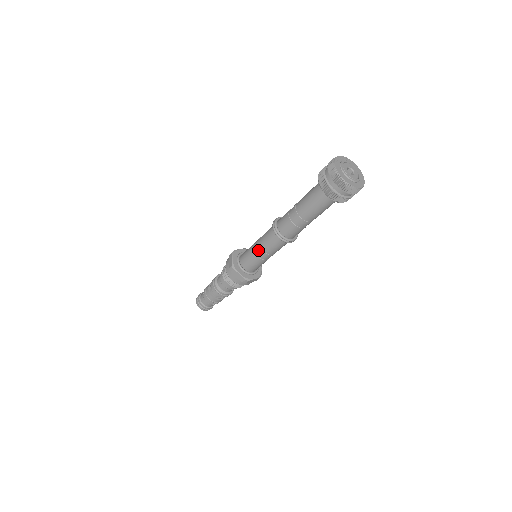
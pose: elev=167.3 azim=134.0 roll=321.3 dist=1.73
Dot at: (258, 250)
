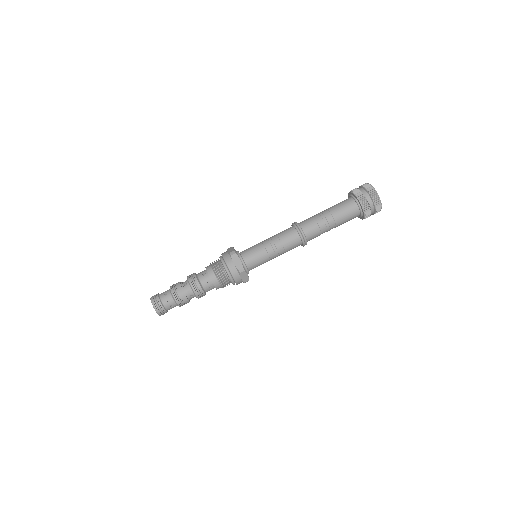
Dot at: (269, 243)
